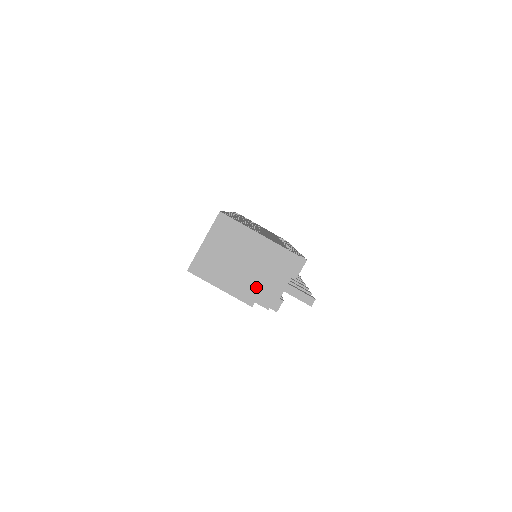
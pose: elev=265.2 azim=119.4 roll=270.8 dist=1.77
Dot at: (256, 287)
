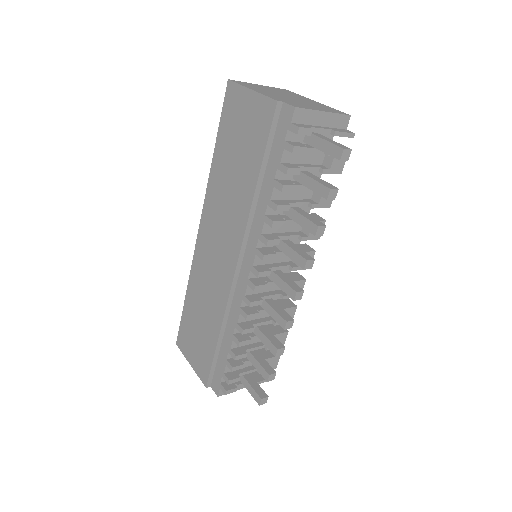
Dot at: (292, 102)
